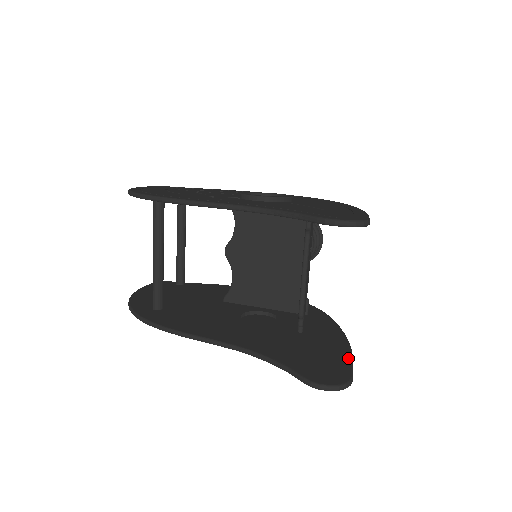
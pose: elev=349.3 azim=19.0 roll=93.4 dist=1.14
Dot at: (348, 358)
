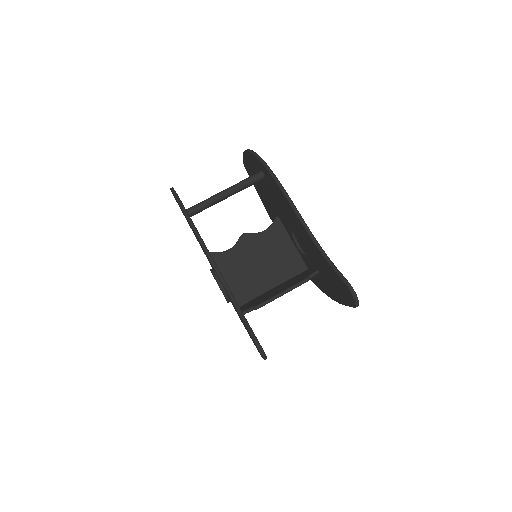
Dot at: occluded
